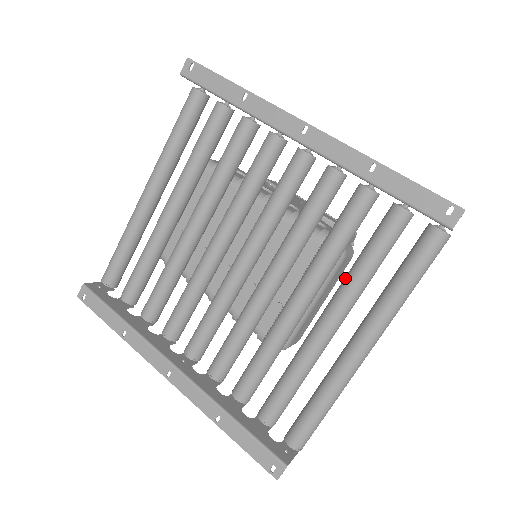
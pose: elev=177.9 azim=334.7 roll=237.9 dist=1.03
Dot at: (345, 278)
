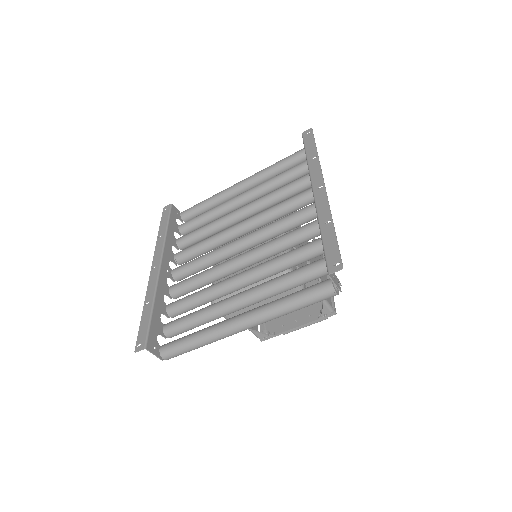
Dot at: (270, 280)
